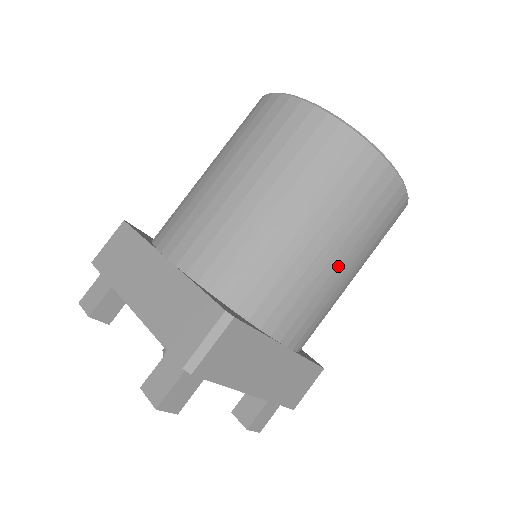
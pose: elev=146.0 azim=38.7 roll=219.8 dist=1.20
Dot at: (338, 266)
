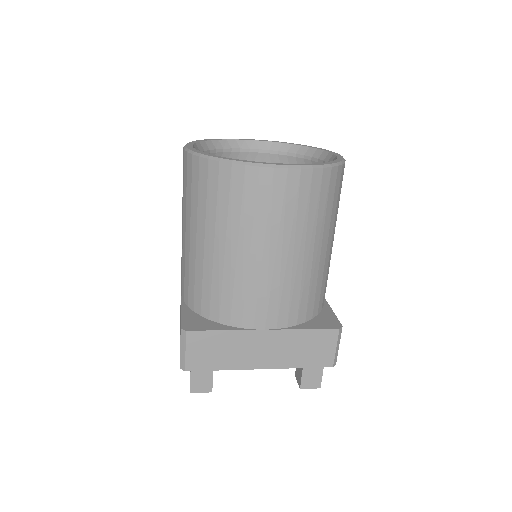
Dot at: (262, 259)
